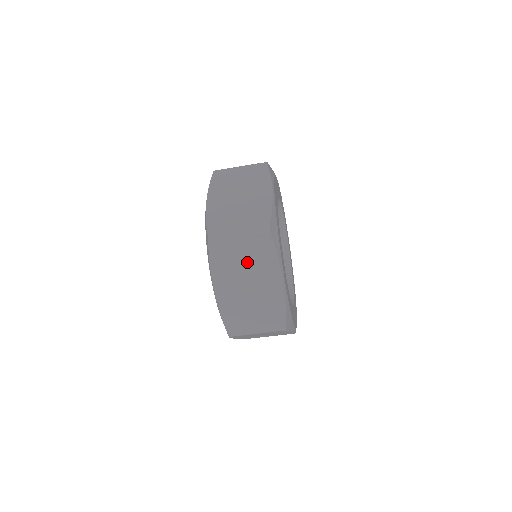
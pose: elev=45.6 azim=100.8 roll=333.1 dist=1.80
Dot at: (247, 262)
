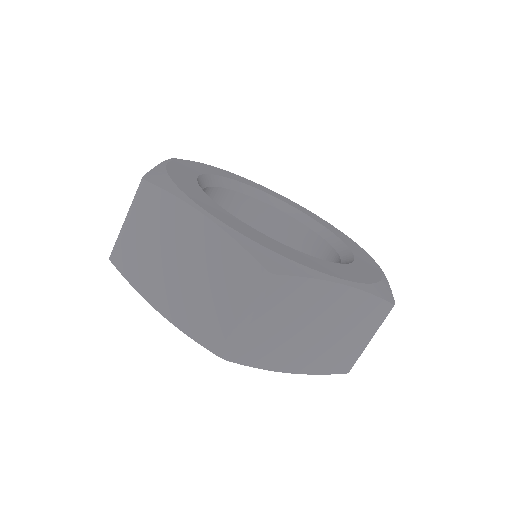
Dot at: (289, 321)
